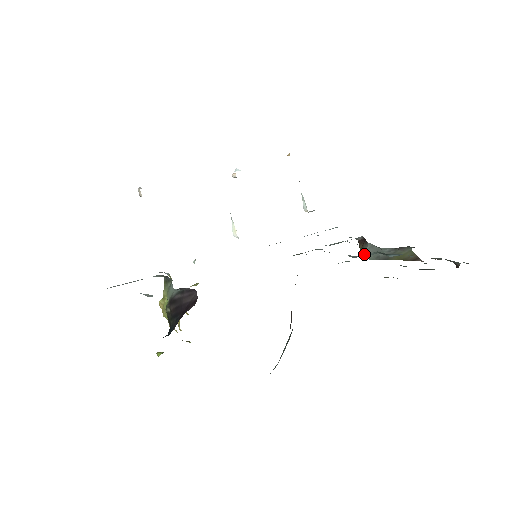
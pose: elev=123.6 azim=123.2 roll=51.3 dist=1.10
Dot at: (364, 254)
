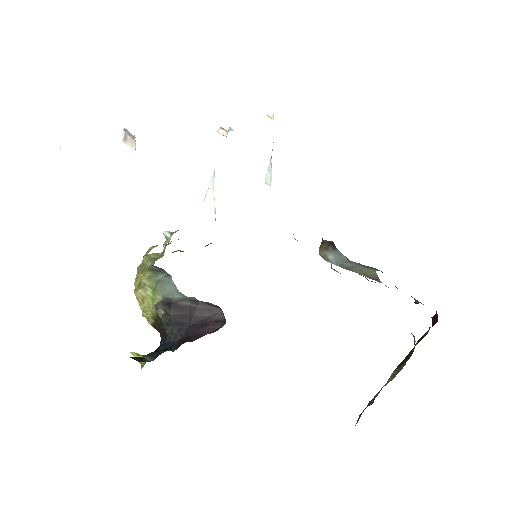
Dot at: occluded
